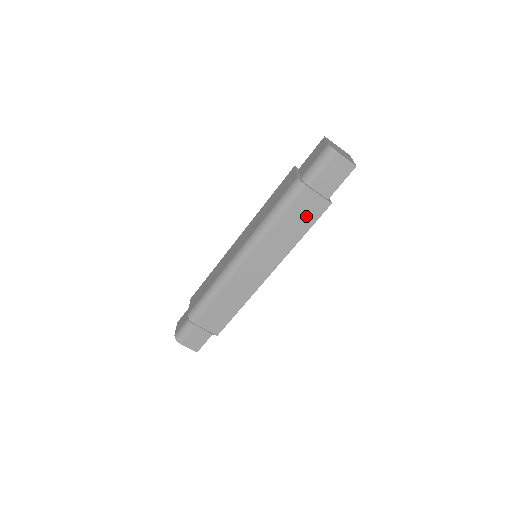
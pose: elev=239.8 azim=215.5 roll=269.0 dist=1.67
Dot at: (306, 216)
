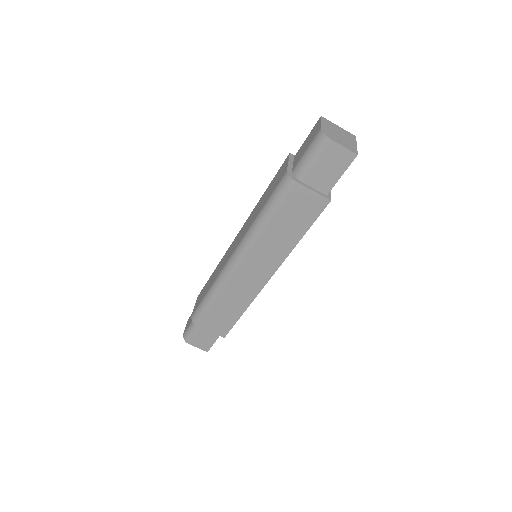
Dot at: (302, 216)
